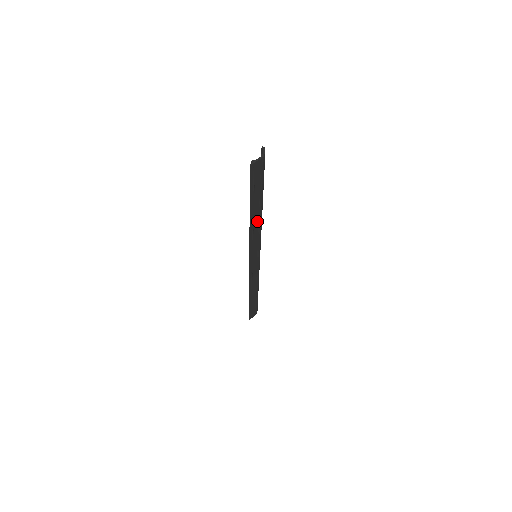
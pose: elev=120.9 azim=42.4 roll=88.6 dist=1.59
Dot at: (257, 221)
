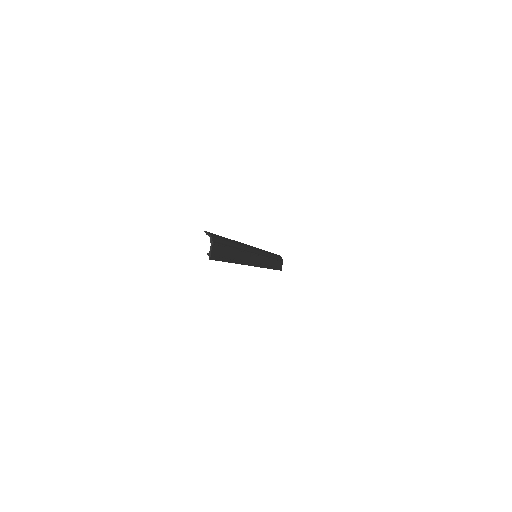
Dot at: (241, 254)
